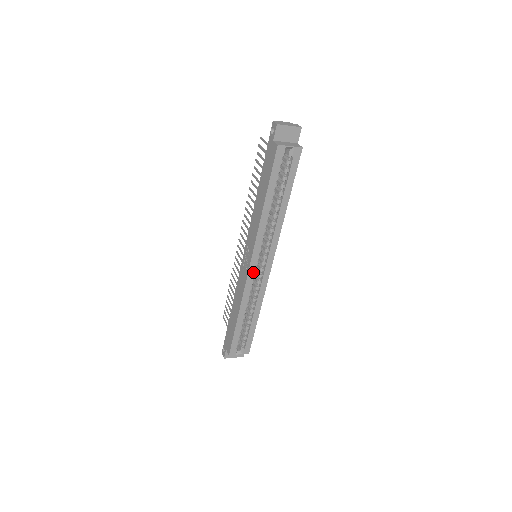
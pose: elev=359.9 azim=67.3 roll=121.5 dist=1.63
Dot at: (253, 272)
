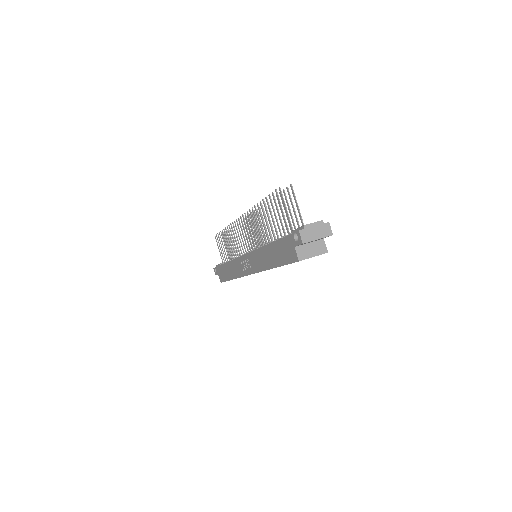
Dot at: occluded
